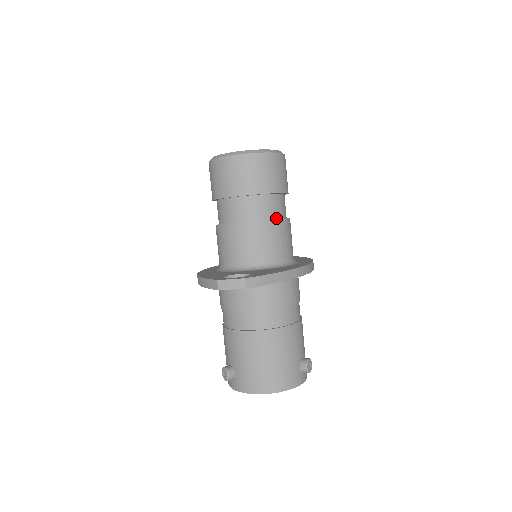
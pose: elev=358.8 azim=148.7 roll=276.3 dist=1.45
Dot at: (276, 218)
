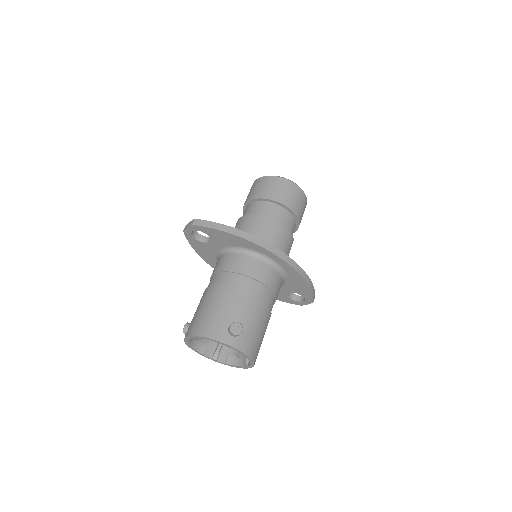
Dot at: (266, 217)
